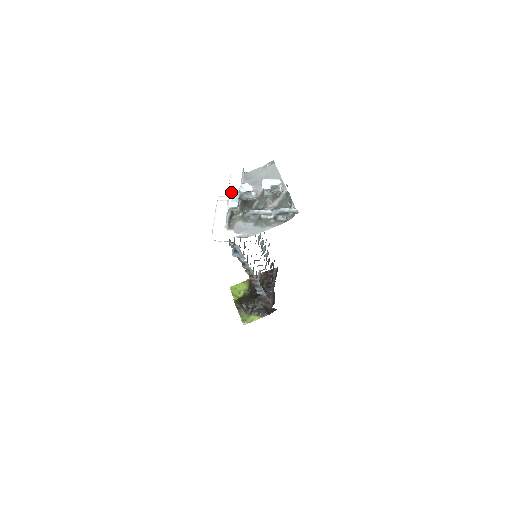
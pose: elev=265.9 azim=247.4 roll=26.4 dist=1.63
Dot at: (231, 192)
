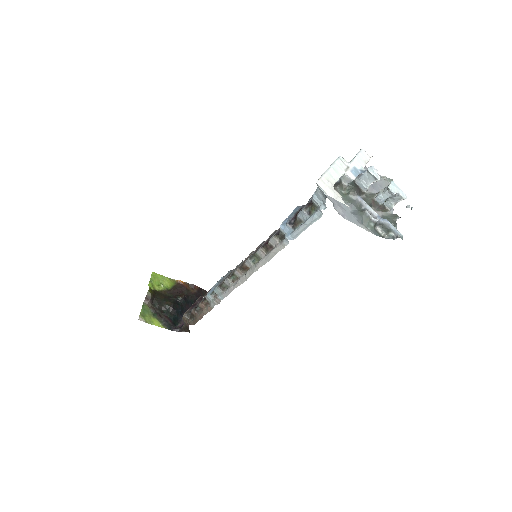
Dot at: (354, 163)
